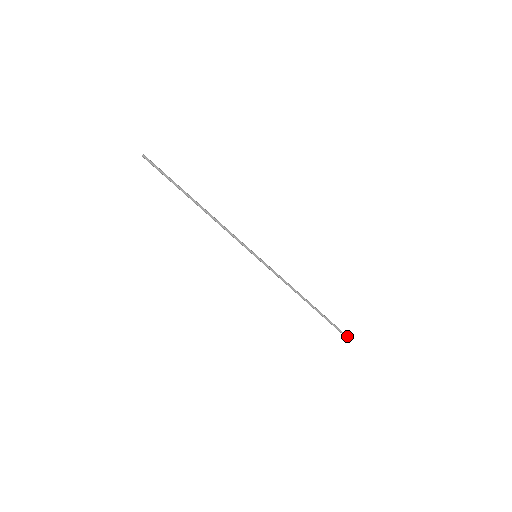
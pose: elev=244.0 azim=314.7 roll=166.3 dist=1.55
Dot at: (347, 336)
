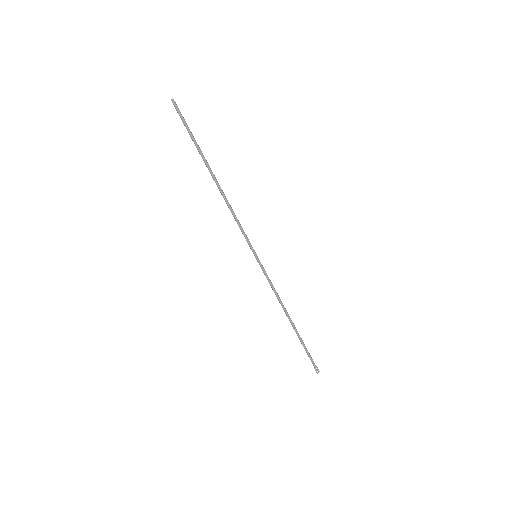
Dot at: (318, 370)
